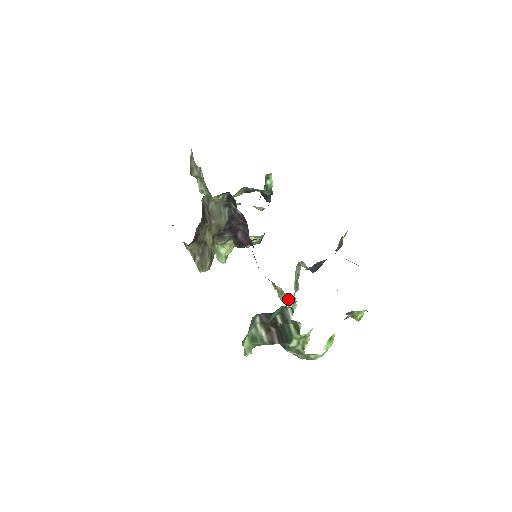
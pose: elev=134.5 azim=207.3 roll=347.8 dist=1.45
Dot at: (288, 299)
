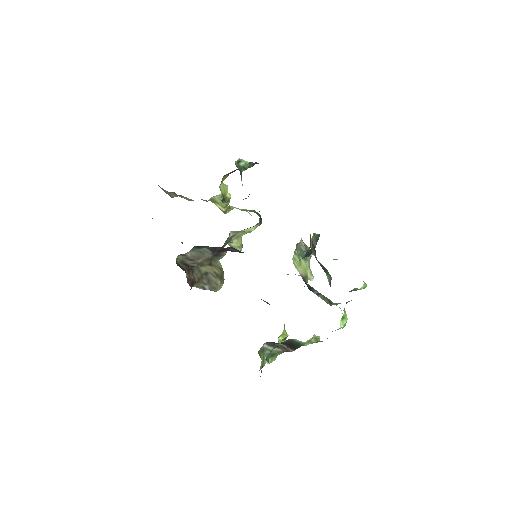
Dot at: occluded
